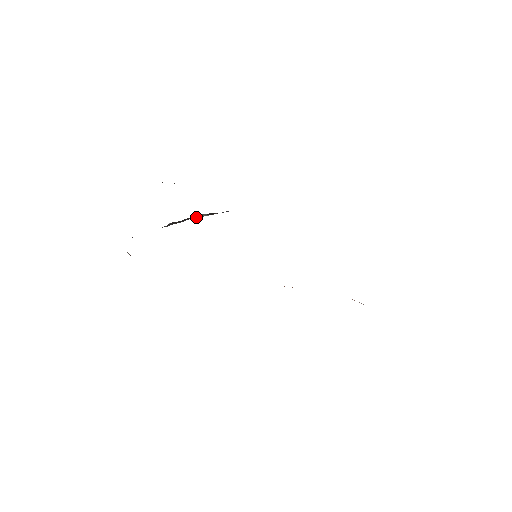
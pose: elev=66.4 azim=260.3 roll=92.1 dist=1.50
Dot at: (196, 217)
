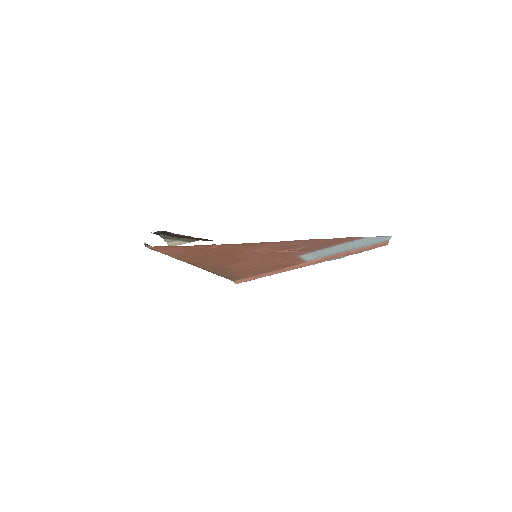
Dot at: occluded
